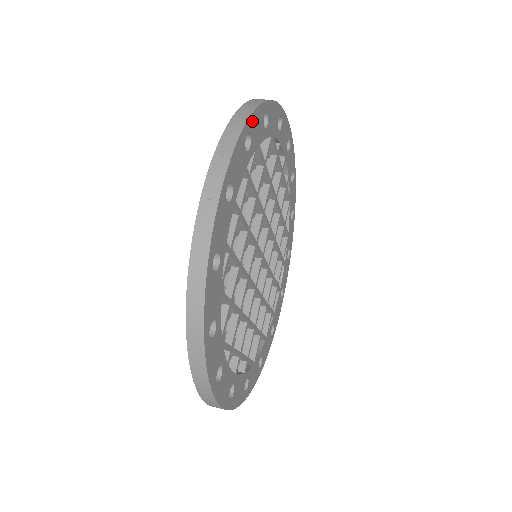
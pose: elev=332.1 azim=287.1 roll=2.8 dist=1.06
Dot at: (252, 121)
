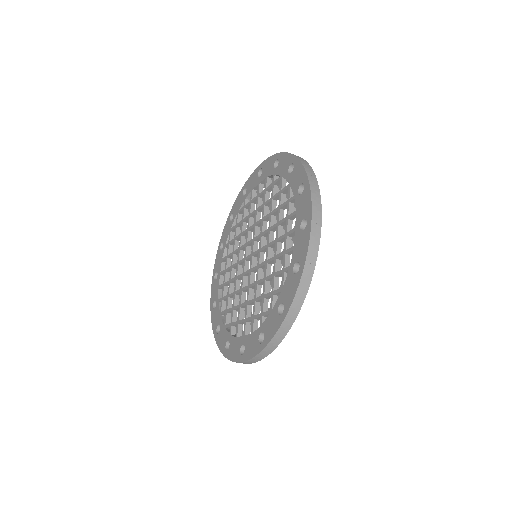
Dot at: occluded
